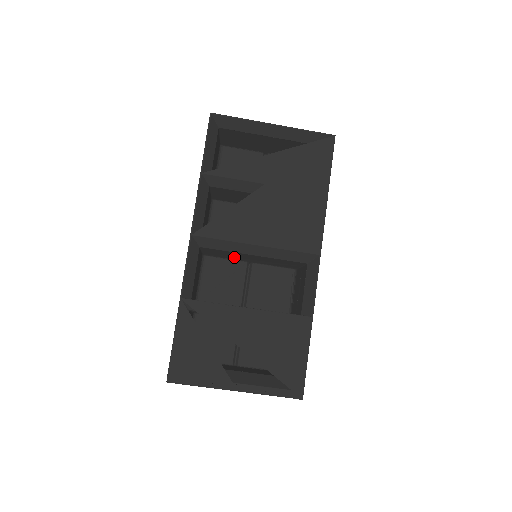
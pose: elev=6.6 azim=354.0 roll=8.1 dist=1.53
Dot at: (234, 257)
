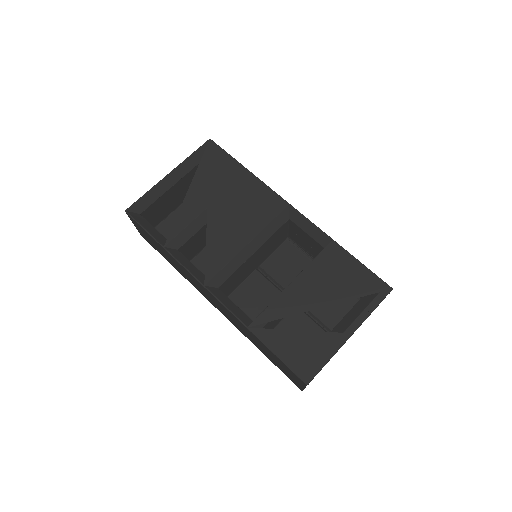
Dot at: (245, 274)
